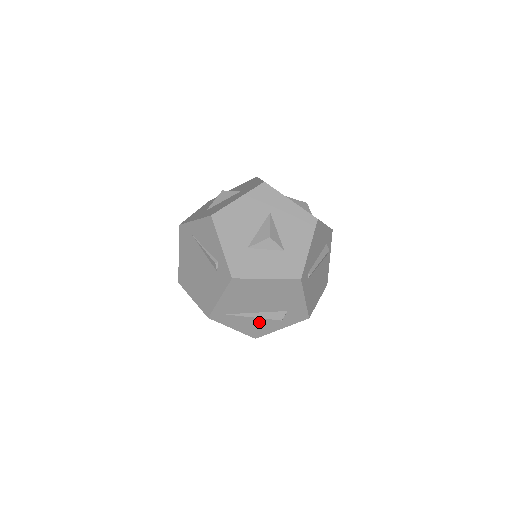
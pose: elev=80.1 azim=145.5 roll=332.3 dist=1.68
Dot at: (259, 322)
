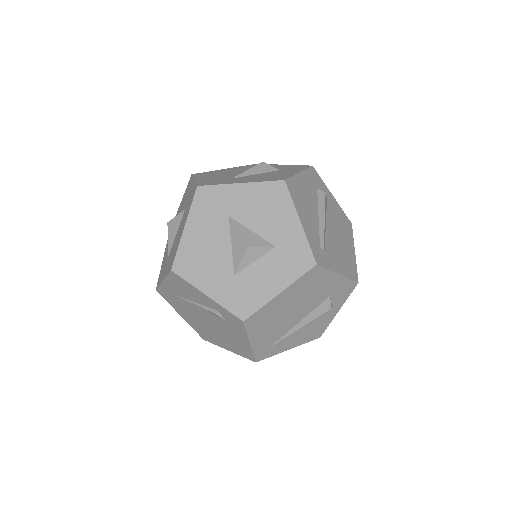
Dot at: (310, 325)
